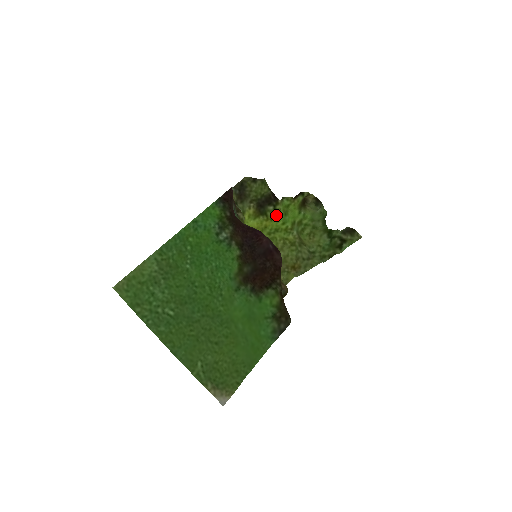
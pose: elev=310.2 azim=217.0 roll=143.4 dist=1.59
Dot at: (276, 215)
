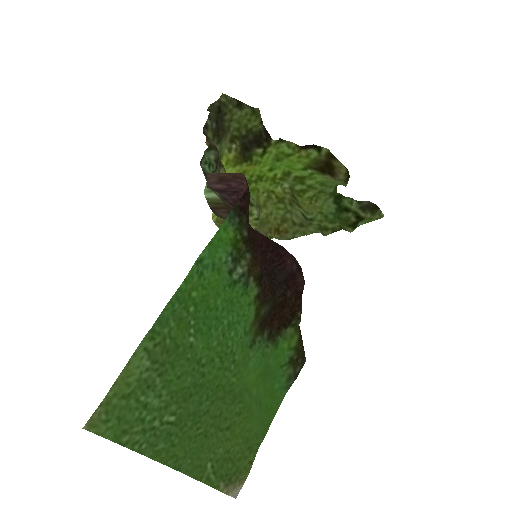
Dot at: (263, 159)
